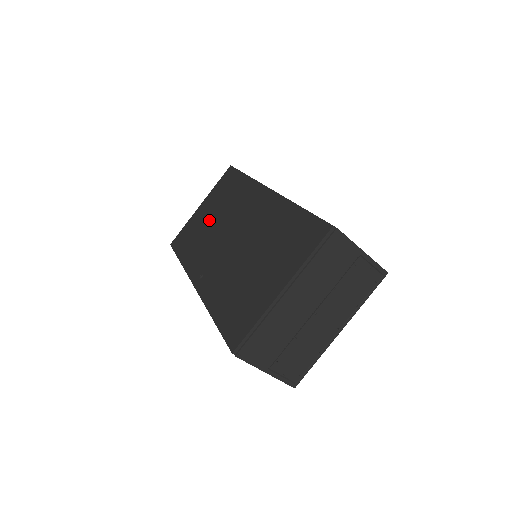
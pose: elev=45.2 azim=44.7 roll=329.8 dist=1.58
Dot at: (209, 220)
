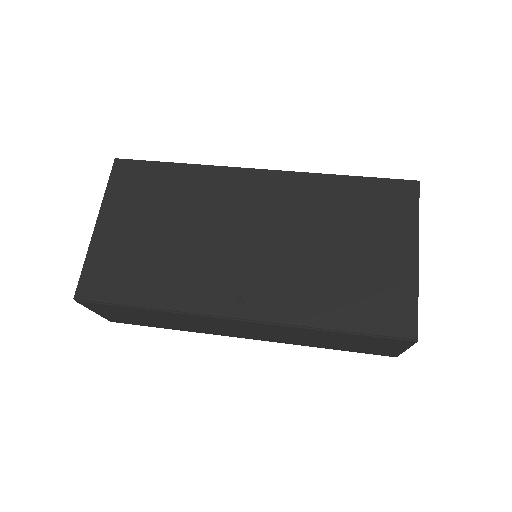
Dot at: (158, 235)
